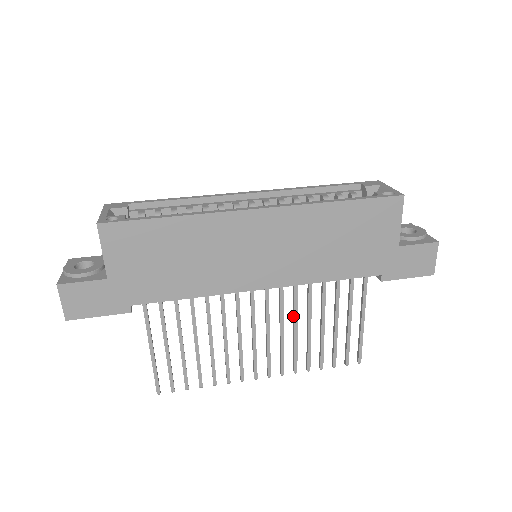
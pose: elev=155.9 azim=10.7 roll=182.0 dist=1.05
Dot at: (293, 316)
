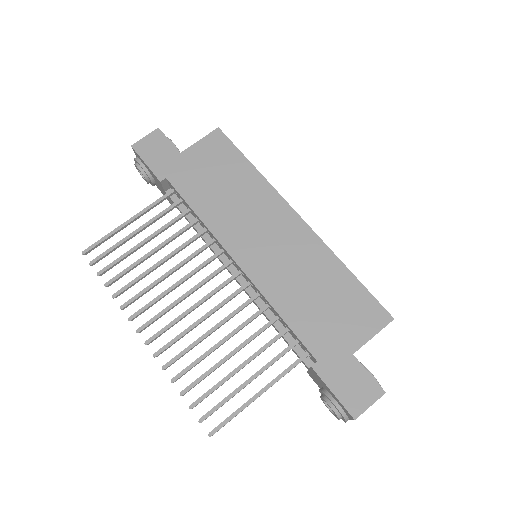
Dot at: (223, 320)
